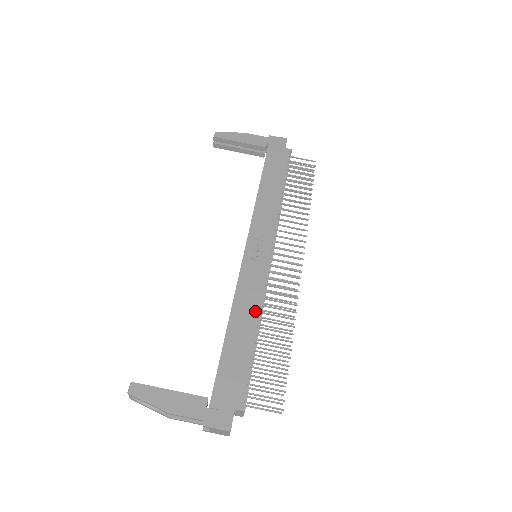
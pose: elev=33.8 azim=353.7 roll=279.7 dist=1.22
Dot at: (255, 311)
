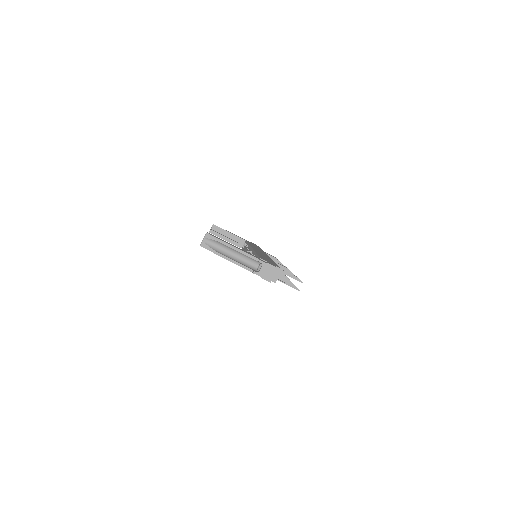
Dot at: (269, 258)
